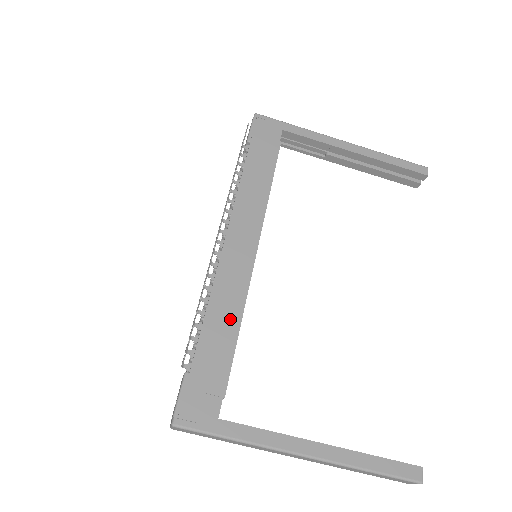
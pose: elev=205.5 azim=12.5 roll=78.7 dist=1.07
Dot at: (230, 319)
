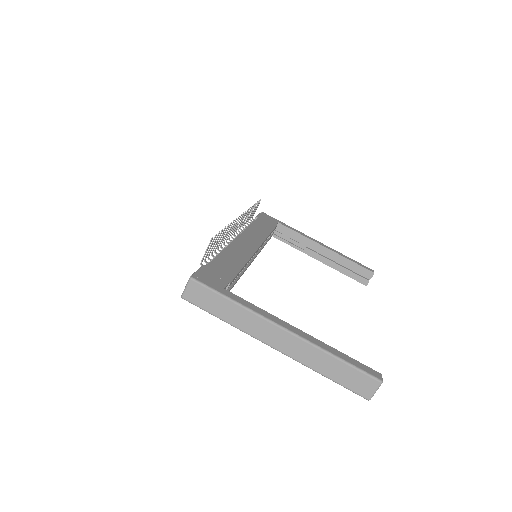
Dot at: (238, 260)
